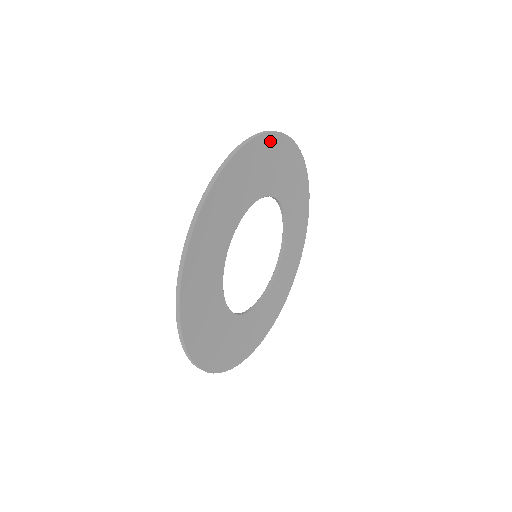
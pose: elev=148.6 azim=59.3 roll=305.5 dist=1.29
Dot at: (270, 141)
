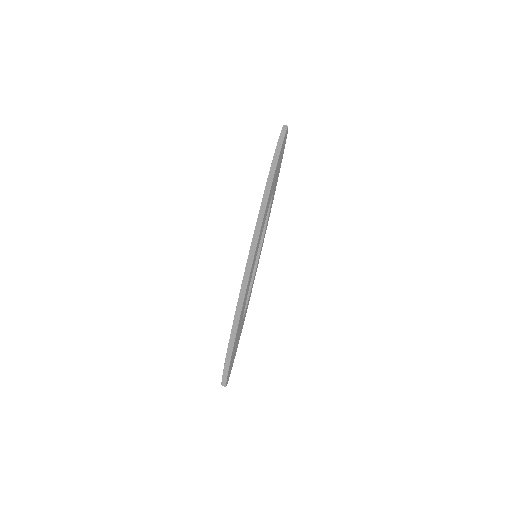
Dot at: (272, 183)
